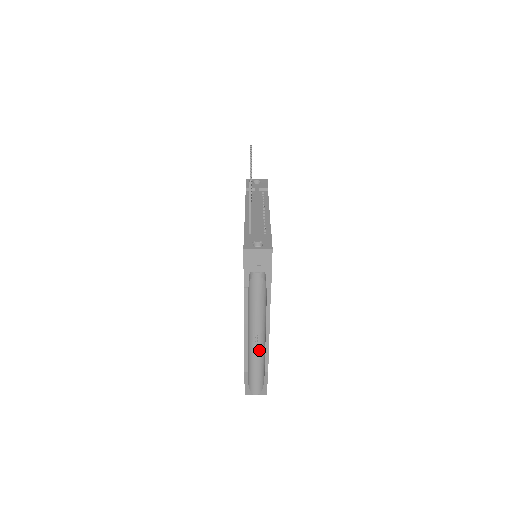
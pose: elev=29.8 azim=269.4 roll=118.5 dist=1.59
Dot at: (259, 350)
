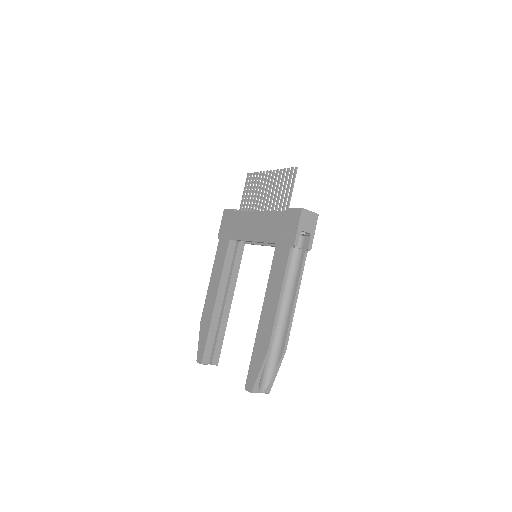
Dot at: (276, 330)
